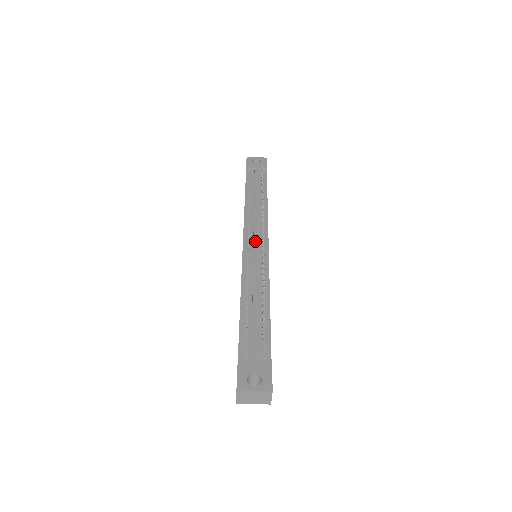
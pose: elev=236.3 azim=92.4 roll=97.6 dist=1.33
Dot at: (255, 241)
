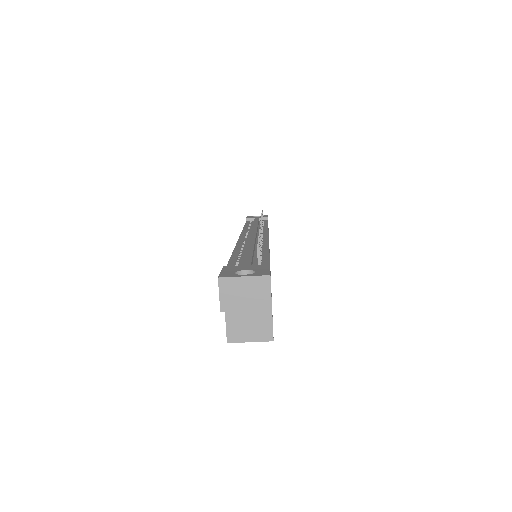
Dot at: (253, 233)
